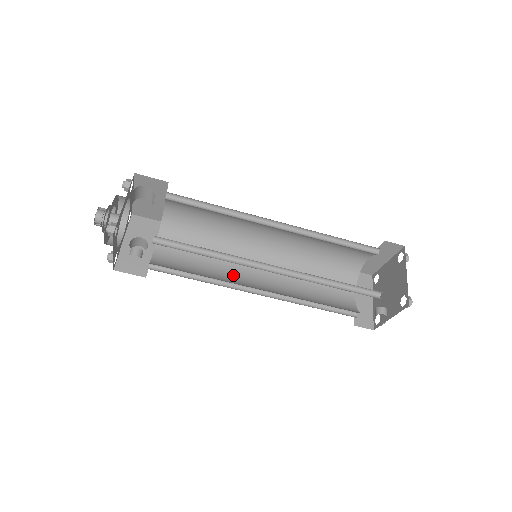
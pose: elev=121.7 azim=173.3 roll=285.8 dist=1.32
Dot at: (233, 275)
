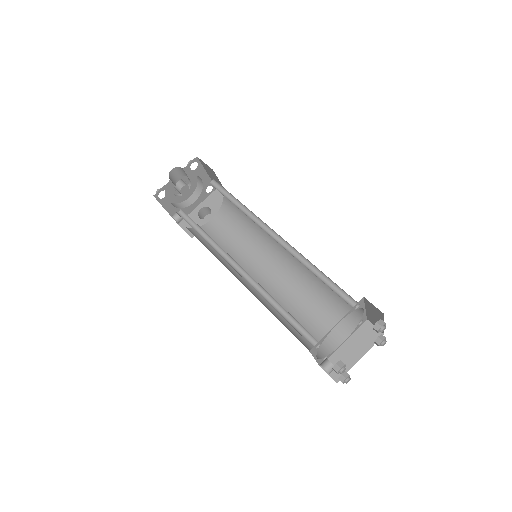
Dot at: (248, 265)
